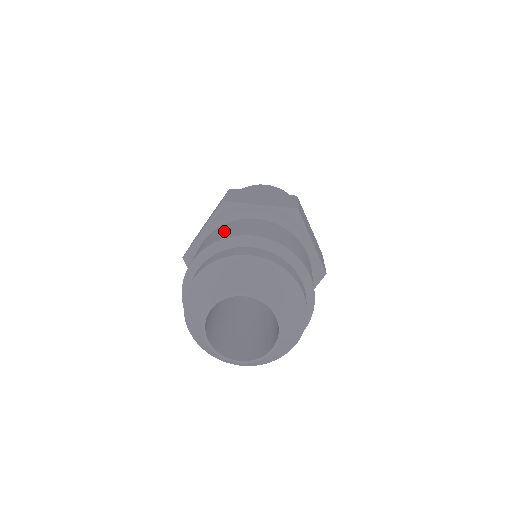
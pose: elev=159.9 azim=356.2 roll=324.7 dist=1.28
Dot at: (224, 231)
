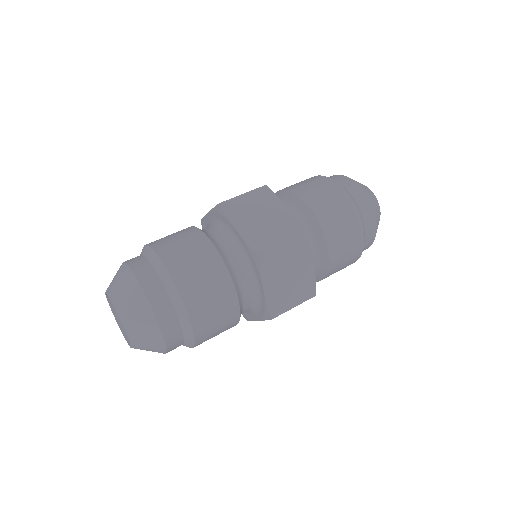
Dot at: occluded
